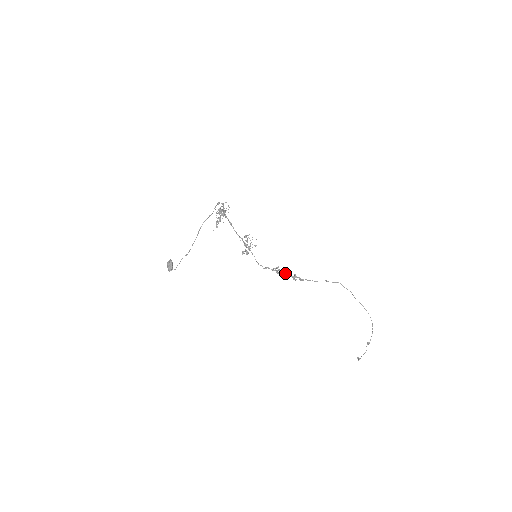
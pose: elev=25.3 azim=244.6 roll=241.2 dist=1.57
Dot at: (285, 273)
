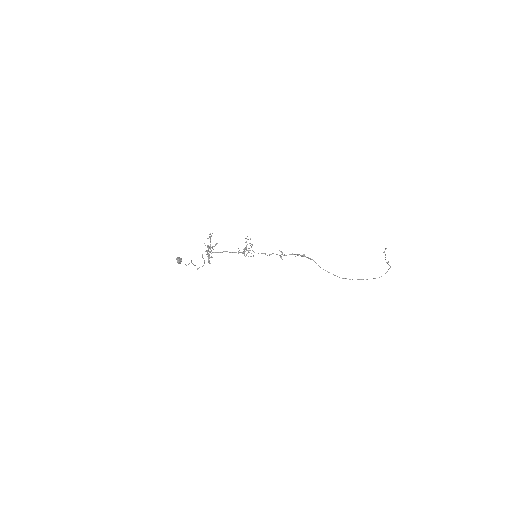
Dot at: occluded
